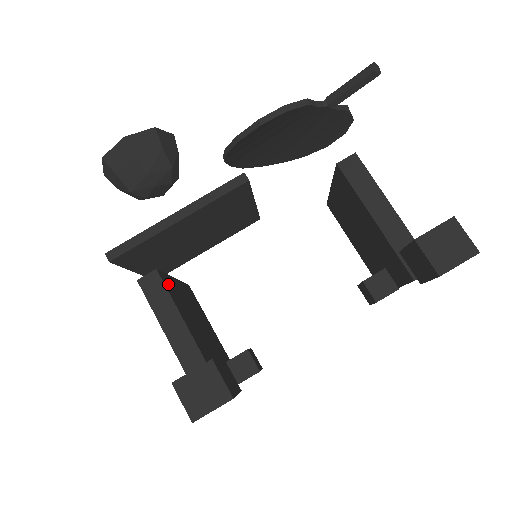
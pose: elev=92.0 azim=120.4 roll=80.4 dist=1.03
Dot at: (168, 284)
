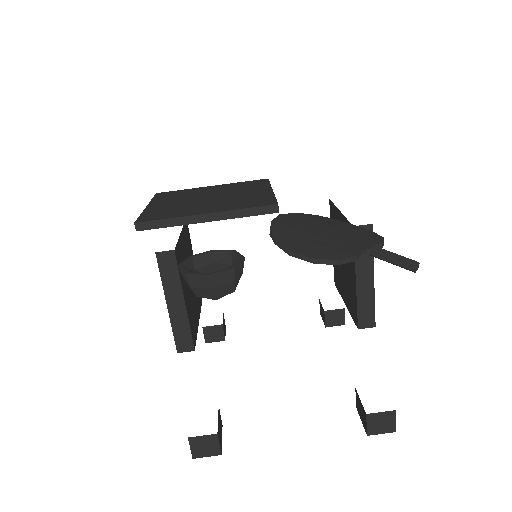
Dot at: (178, 257)
